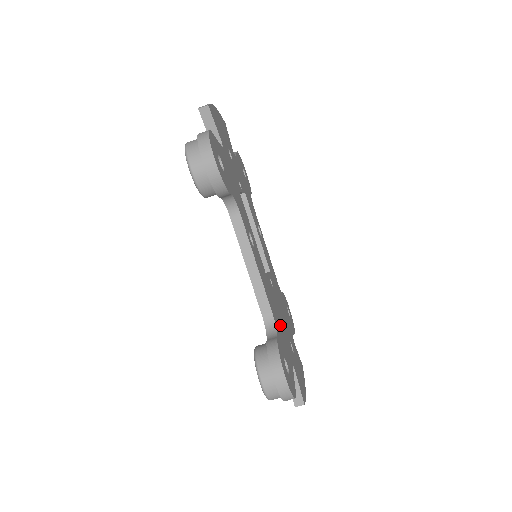
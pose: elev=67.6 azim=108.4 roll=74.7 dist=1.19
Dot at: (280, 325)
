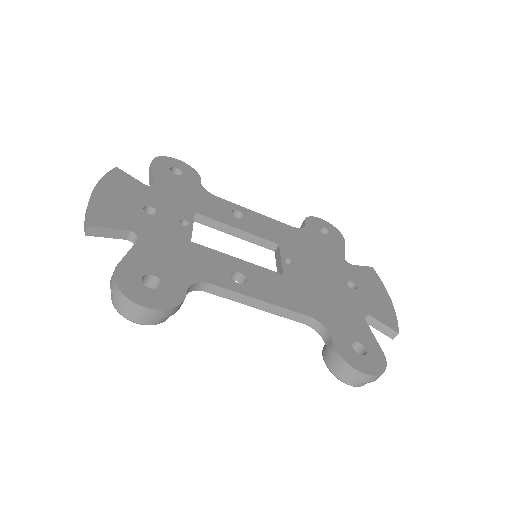
Dot at: (326, 301)
